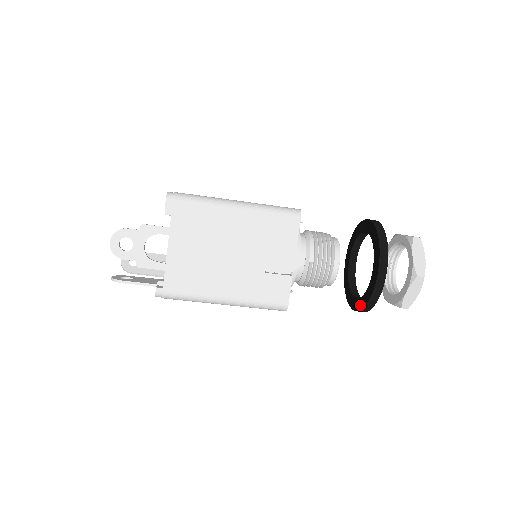
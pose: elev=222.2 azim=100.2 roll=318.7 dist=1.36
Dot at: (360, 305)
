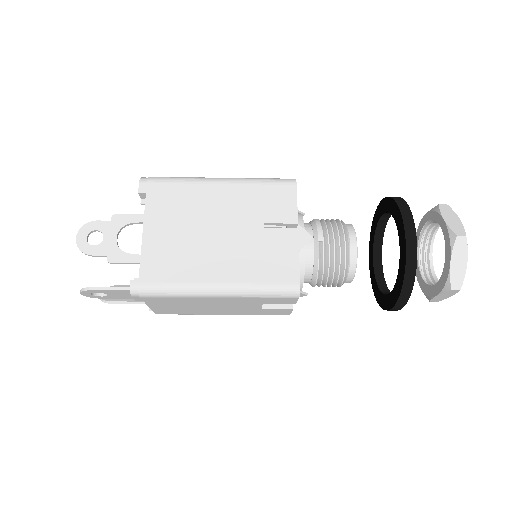
Dot at: (397, 292)
